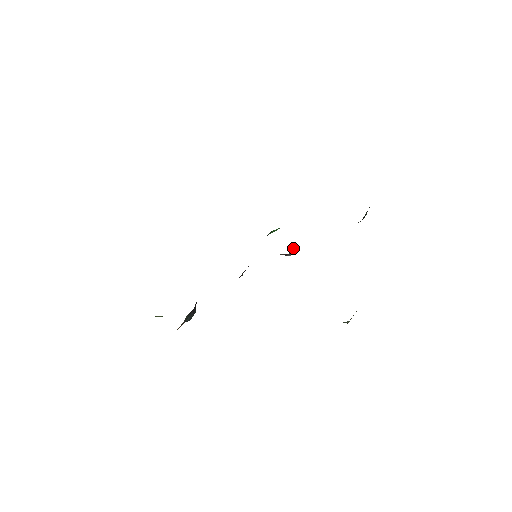
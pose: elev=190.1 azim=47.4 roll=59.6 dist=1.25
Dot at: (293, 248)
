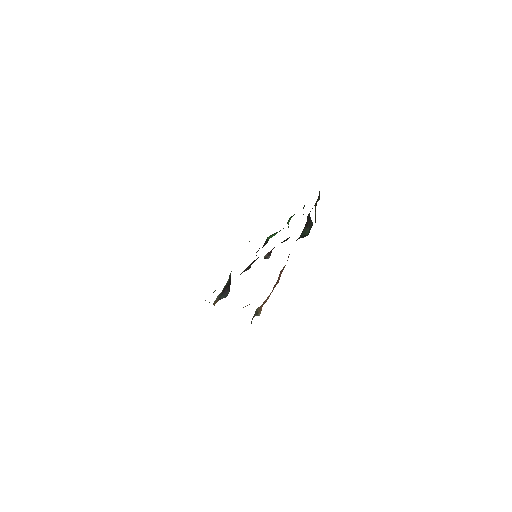
Dot at: (269, 253)
